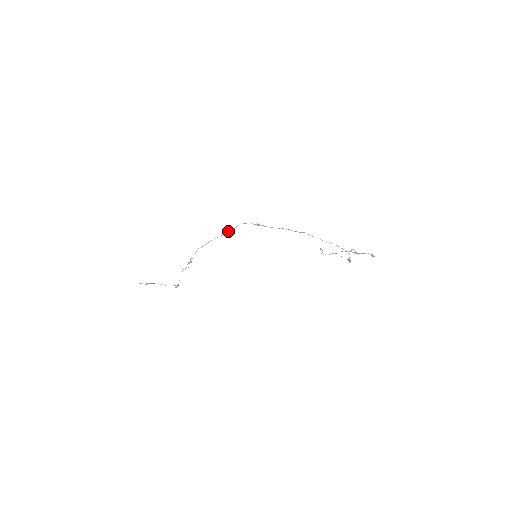
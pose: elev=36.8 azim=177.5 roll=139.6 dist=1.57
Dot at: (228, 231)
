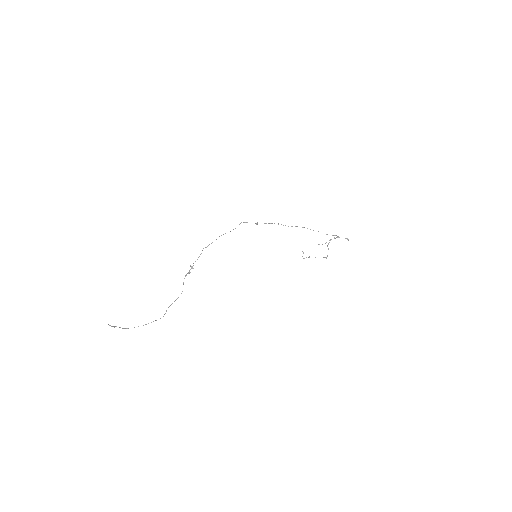
Dot at: occluded
